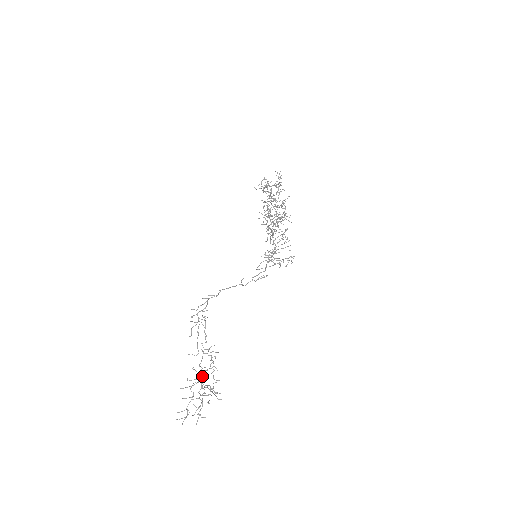
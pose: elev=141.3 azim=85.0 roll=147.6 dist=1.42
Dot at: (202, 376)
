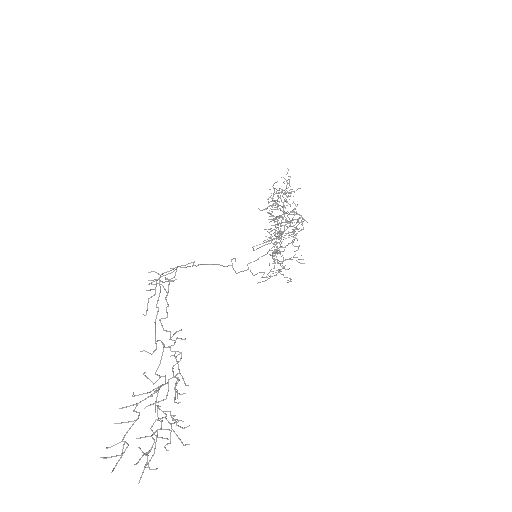
Dot at: (158, 389)
